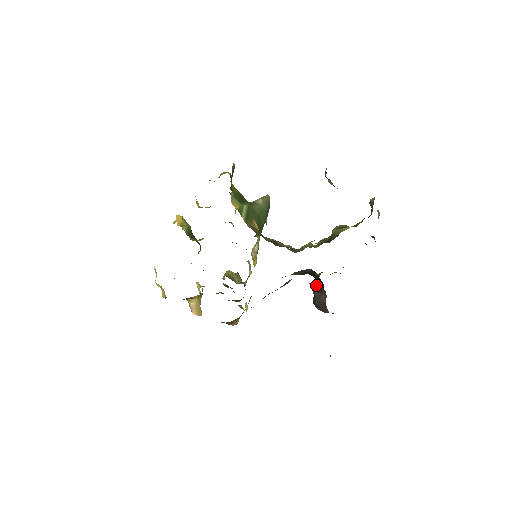
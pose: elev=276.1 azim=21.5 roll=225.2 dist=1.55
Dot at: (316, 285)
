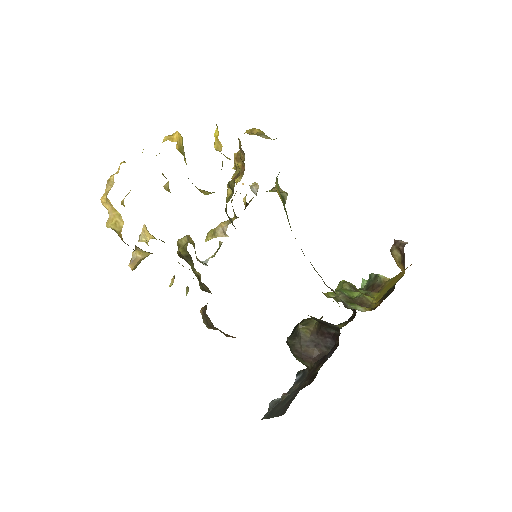
Dot at: (309, 331)
